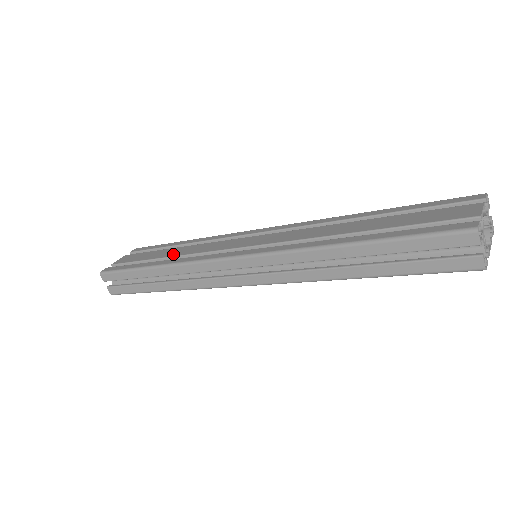
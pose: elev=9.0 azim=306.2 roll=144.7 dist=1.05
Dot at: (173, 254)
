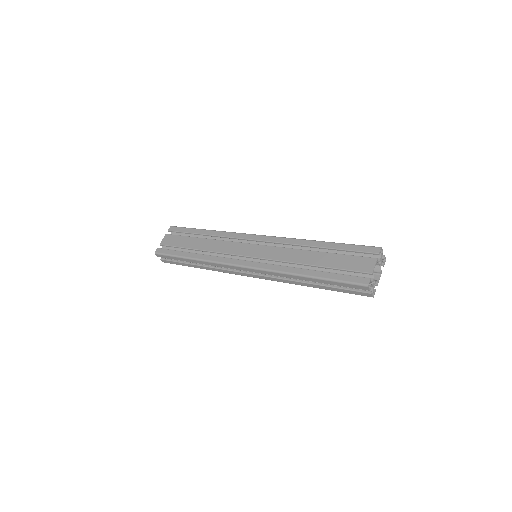
Dot at: (203, 248)
